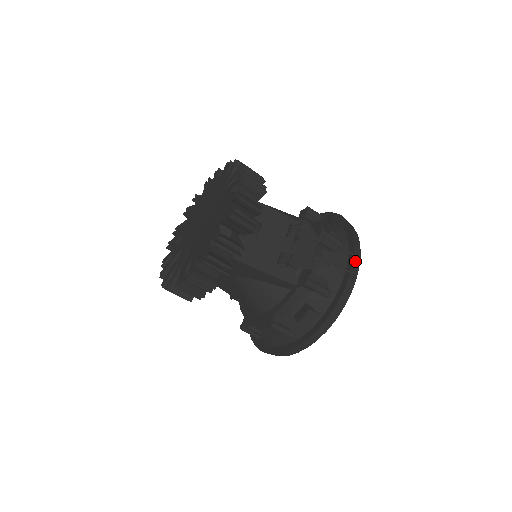
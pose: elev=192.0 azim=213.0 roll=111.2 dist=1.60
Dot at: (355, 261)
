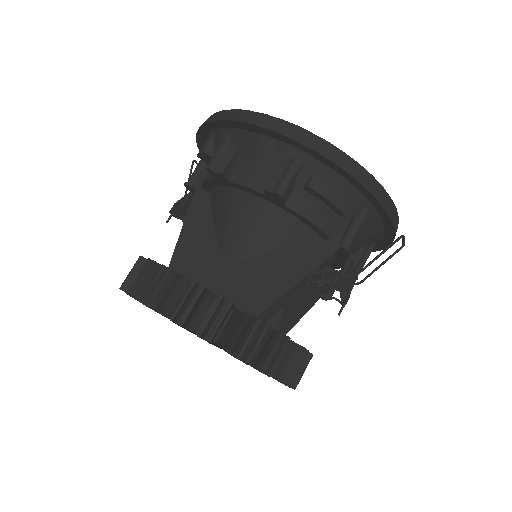
Dot at: (403, 240)
